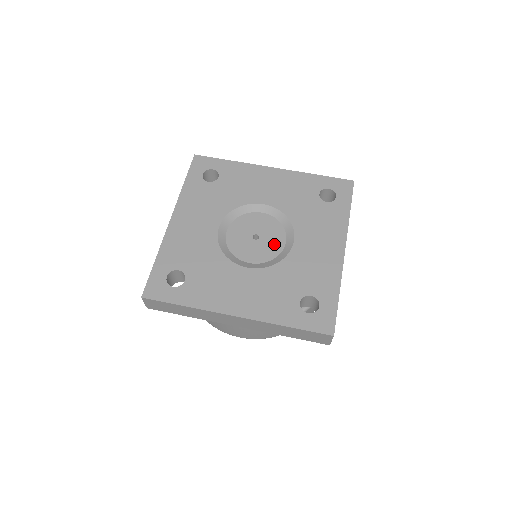
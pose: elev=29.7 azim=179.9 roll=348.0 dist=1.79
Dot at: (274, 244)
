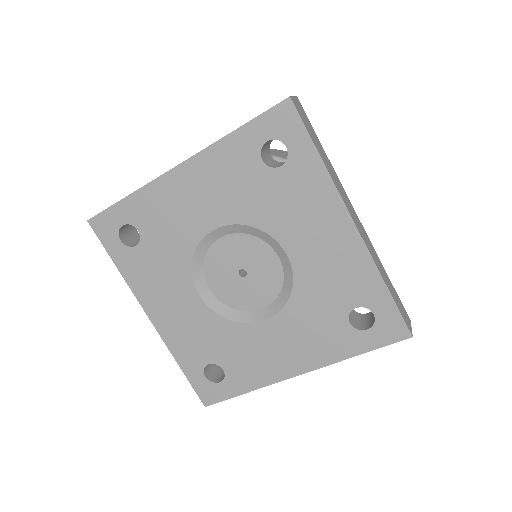
Dot at: (250, 298)
